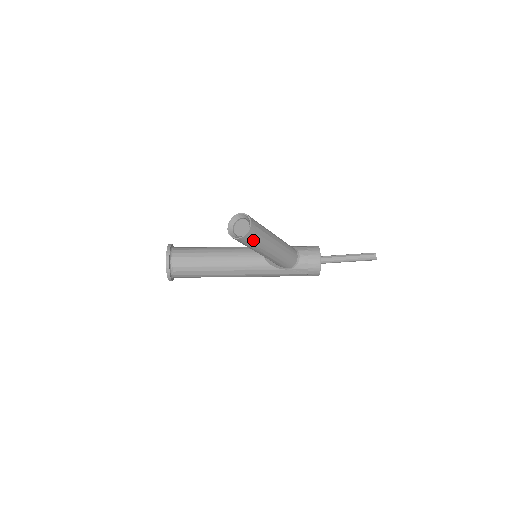
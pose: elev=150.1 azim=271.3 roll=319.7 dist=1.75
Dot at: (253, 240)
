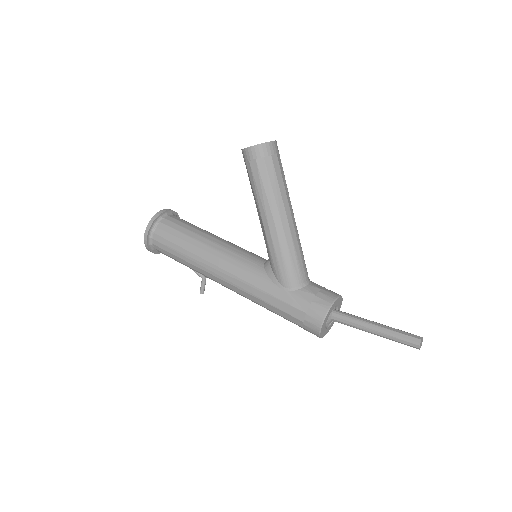
Dot at: (263, 166)
